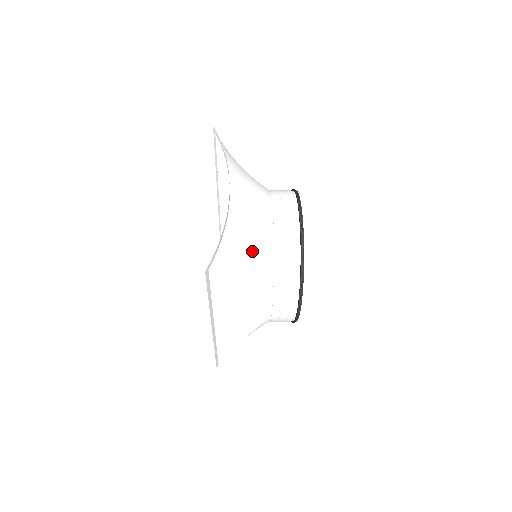
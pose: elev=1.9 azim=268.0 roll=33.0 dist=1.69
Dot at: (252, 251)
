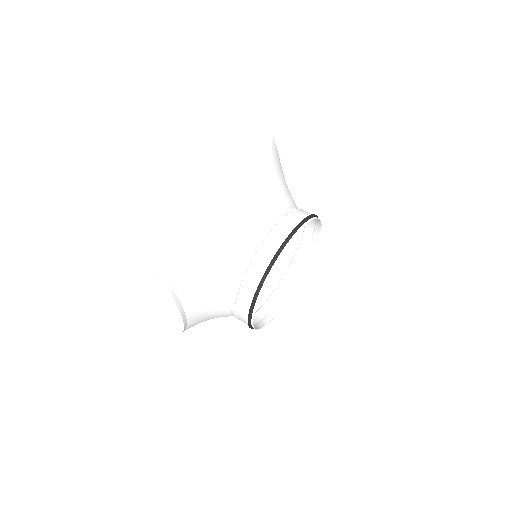
Dot at: occluded
